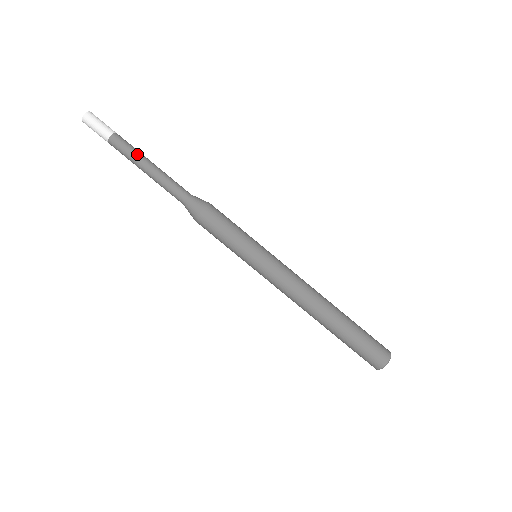
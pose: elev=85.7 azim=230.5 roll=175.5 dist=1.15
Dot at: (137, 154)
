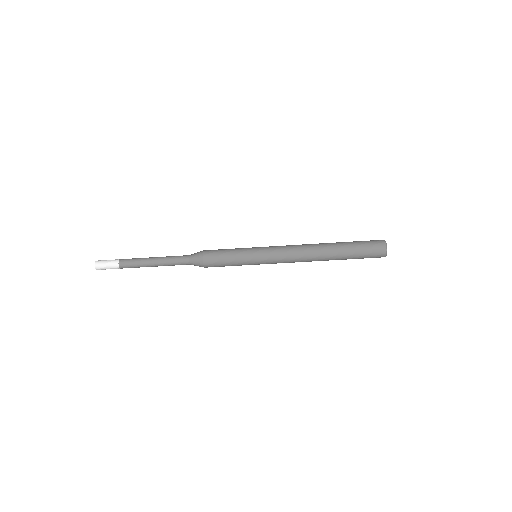
Dot at: (141, 261)
